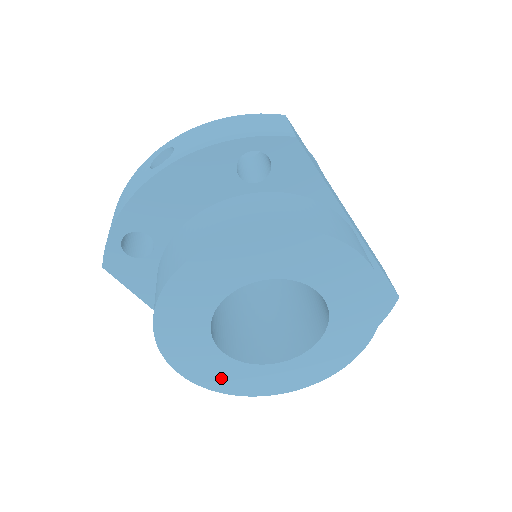
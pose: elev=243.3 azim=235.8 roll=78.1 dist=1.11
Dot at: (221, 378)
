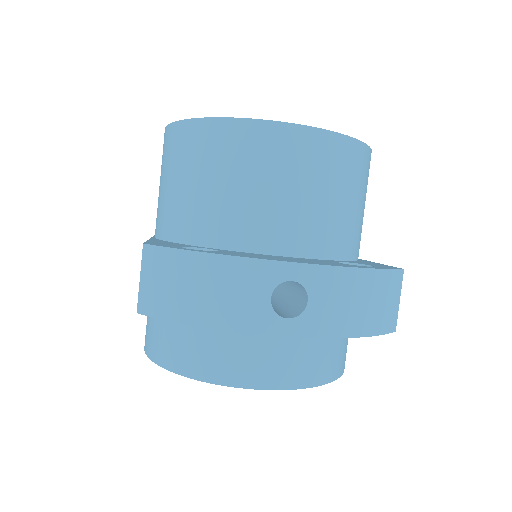
Dot at: occluded
